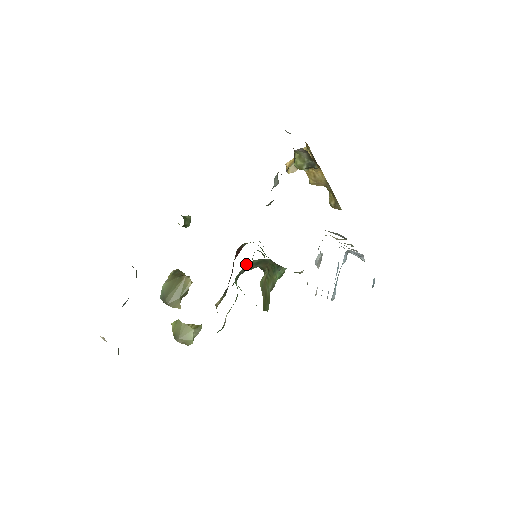
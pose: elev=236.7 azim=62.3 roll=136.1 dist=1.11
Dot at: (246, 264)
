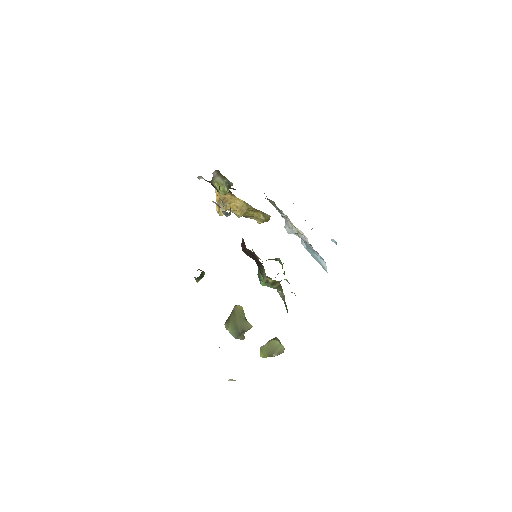
Dot at: occluded
